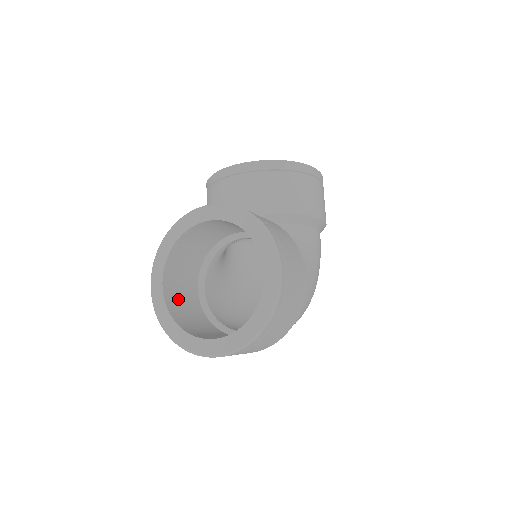
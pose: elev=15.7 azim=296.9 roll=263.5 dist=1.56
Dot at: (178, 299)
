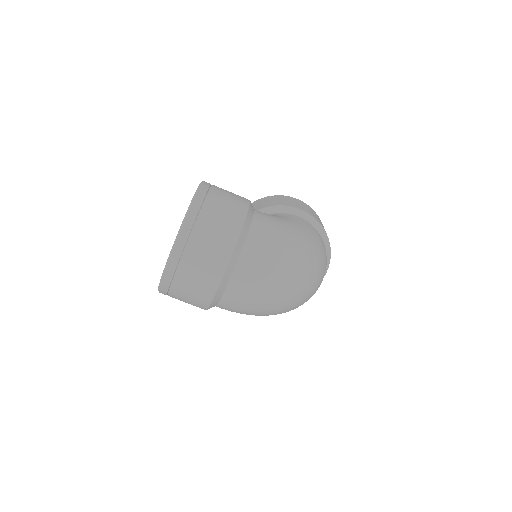
Dot at: occluded
